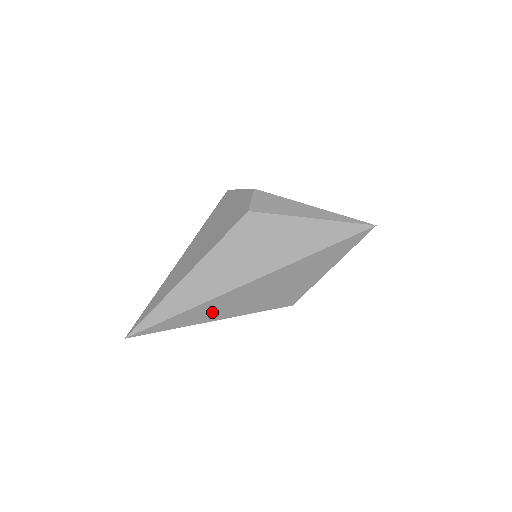
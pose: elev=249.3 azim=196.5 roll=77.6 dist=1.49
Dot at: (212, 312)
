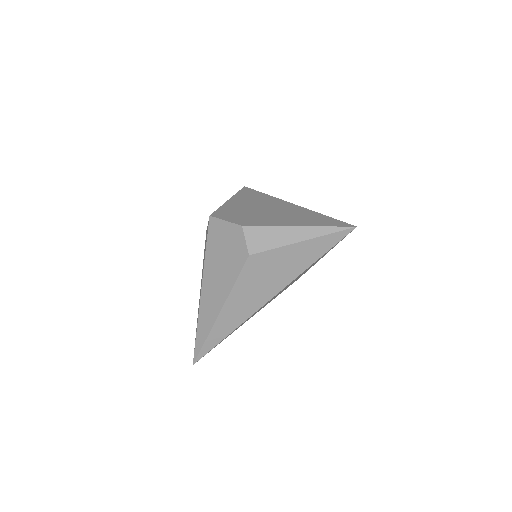
Dot at: occluded
